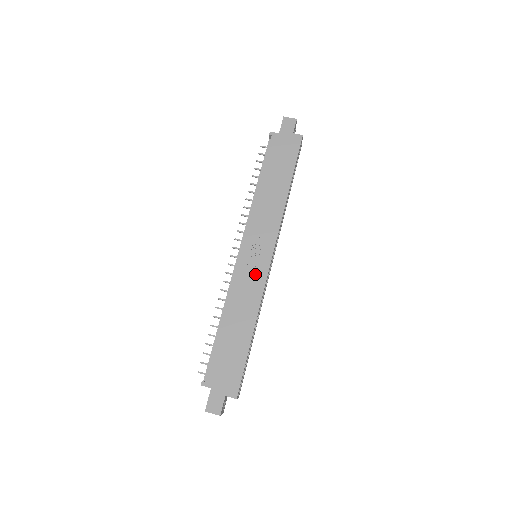
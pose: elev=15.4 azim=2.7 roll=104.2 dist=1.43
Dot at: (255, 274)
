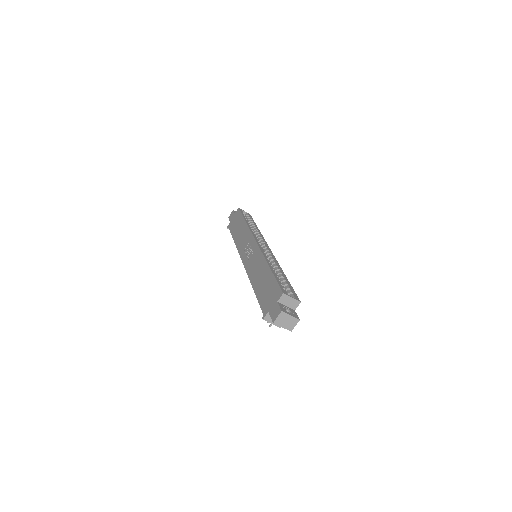
Dot at: (254, 255)
